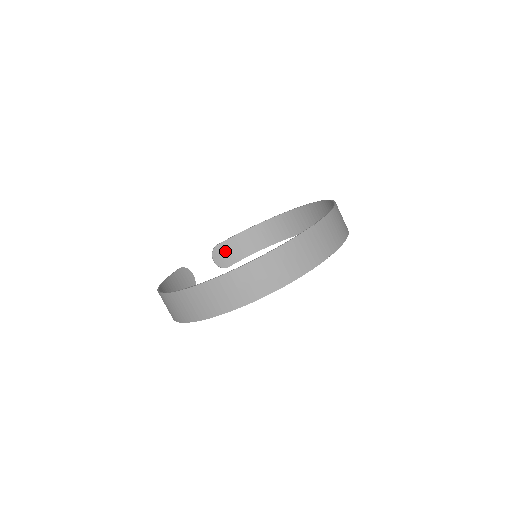
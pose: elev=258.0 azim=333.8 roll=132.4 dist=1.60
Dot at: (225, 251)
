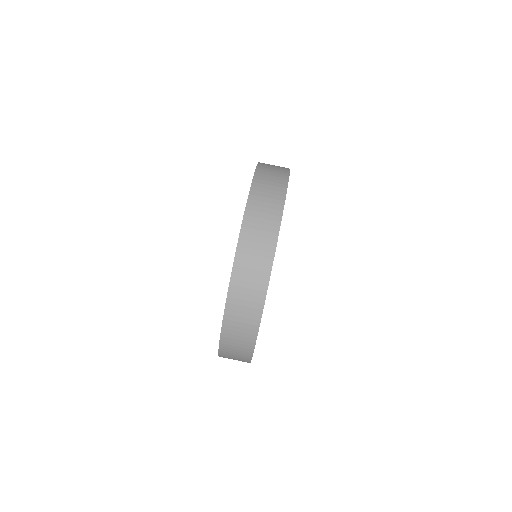
Dot at: occluded
